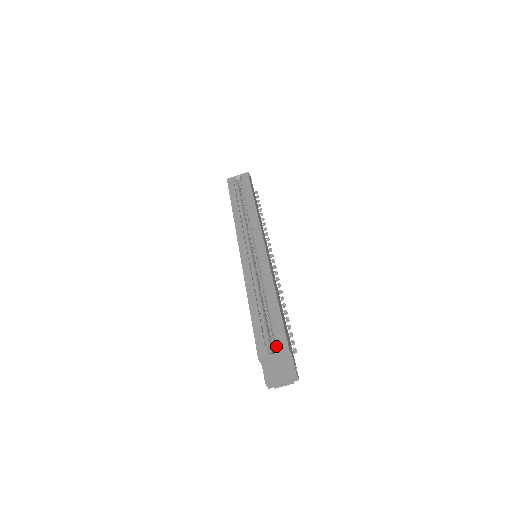
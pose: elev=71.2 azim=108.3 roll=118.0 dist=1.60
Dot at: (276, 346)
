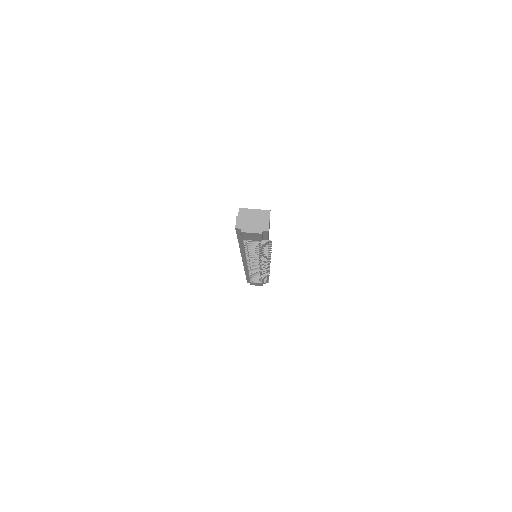
Dot at: occluded
